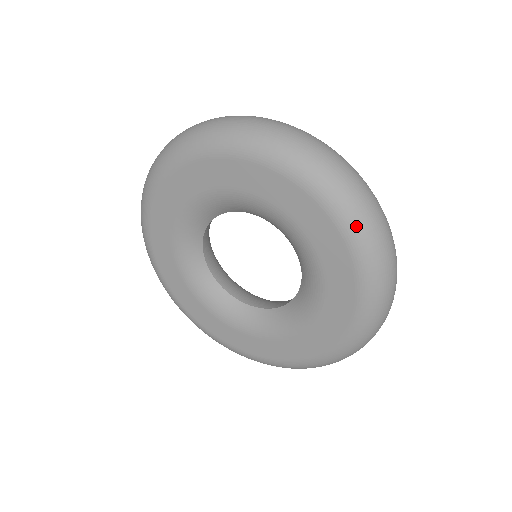
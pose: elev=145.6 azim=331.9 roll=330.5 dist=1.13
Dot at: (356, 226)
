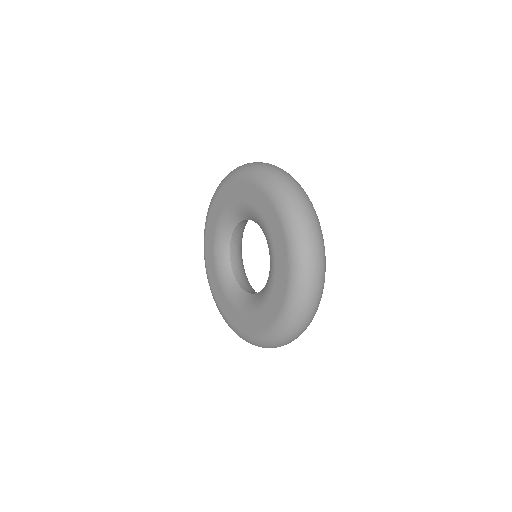
Dot at: (298, 279)
